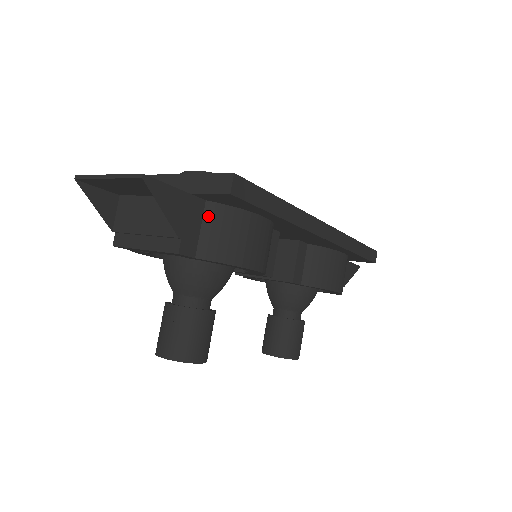
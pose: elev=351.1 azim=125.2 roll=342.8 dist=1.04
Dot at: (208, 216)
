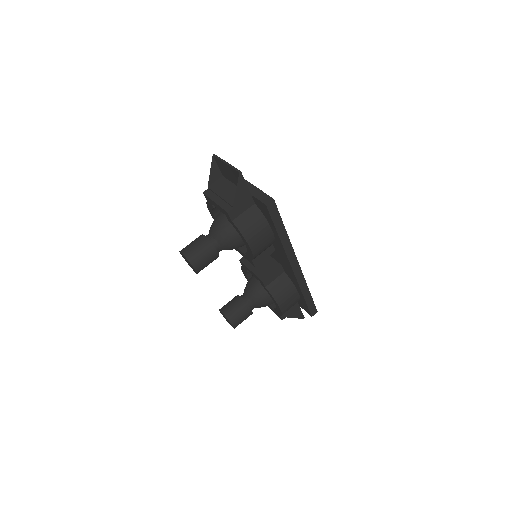
Dot at: (251, 210)
